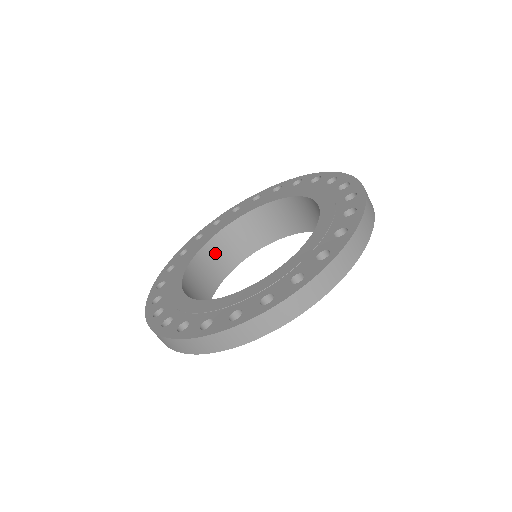
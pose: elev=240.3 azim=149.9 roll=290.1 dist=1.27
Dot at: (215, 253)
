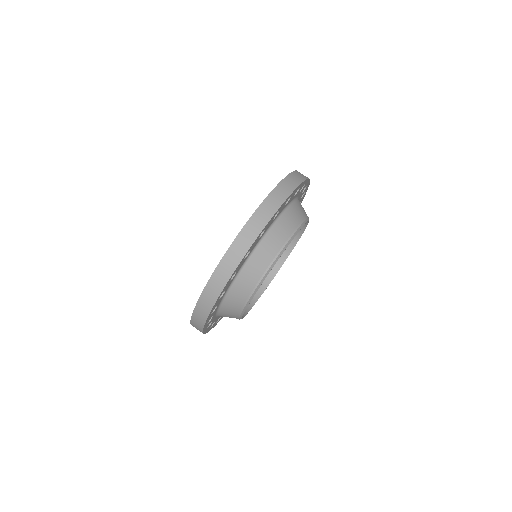
Dot at: occluded
